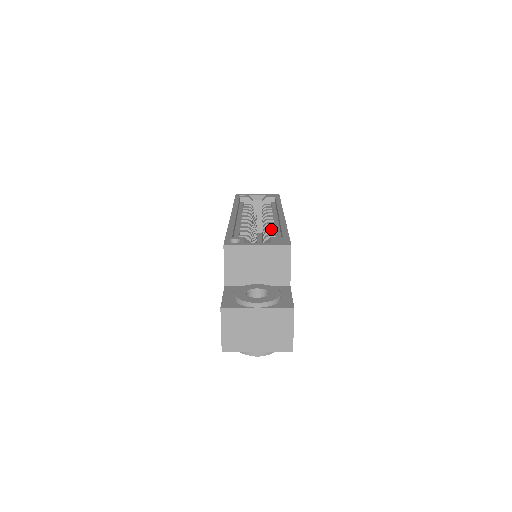
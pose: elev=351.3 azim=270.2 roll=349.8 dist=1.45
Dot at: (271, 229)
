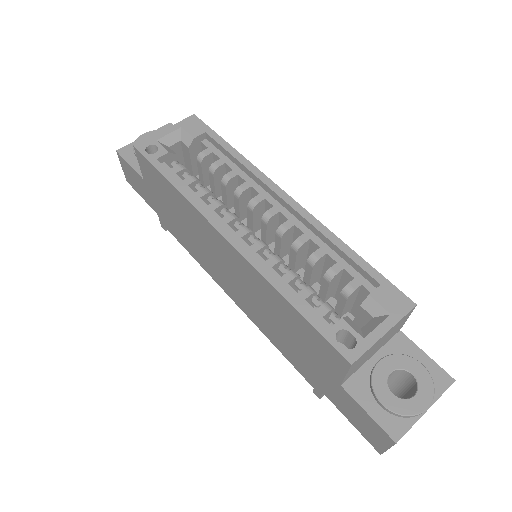
Dot at: (306, 243)
